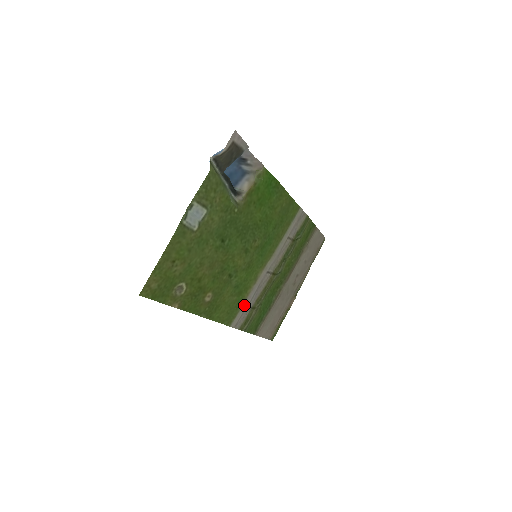
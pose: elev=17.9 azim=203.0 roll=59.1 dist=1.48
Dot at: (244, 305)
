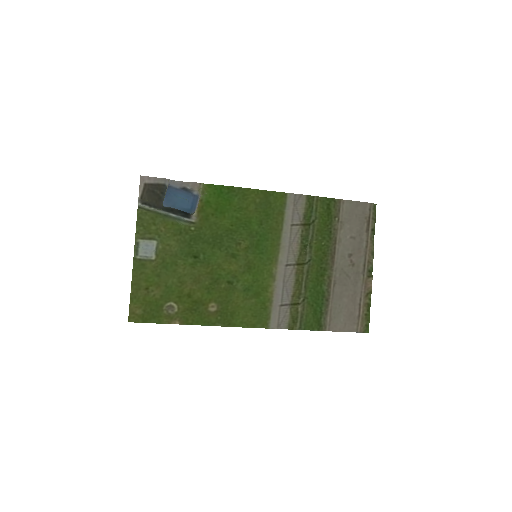
Dot at: (274, 304)
